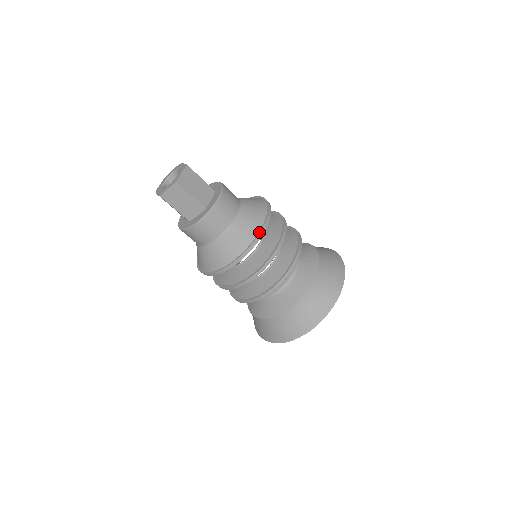
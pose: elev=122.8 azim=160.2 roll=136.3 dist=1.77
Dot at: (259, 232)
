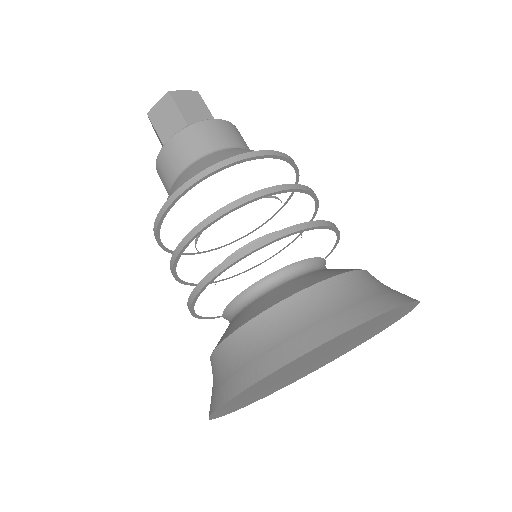
Dot at: (243, 154)
